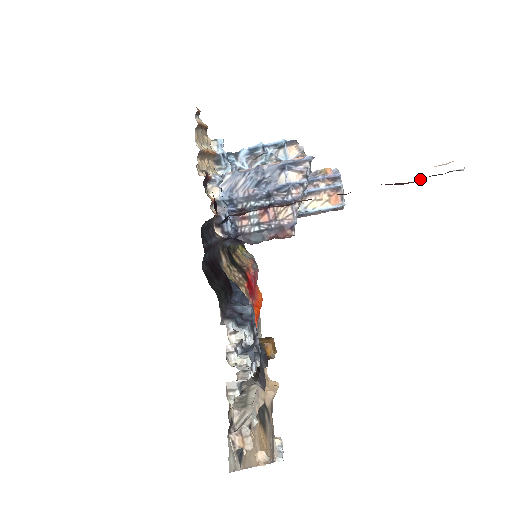
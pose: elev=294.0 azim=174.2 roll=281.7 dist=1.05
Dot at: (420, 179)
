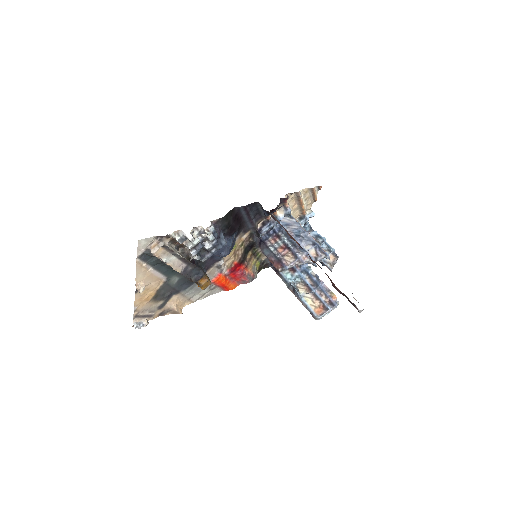
Dot at: (341, 292)
